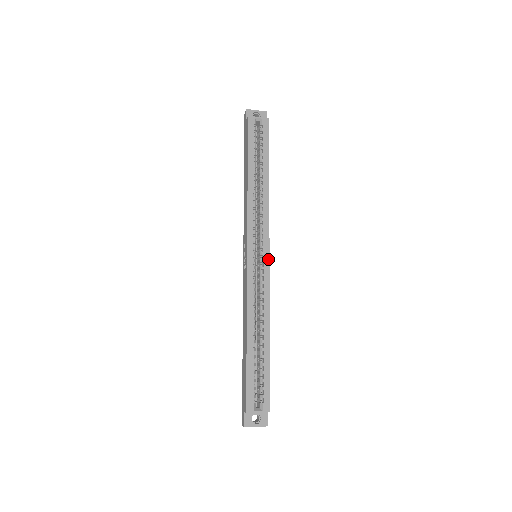
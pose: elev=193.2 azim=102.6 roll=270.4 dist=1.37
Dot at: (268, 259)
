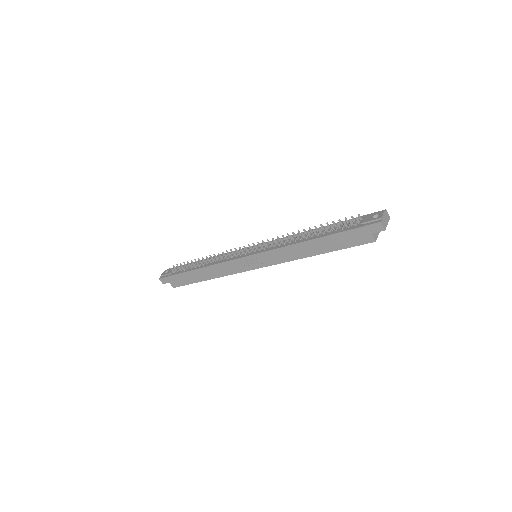
Dot at: occluded
